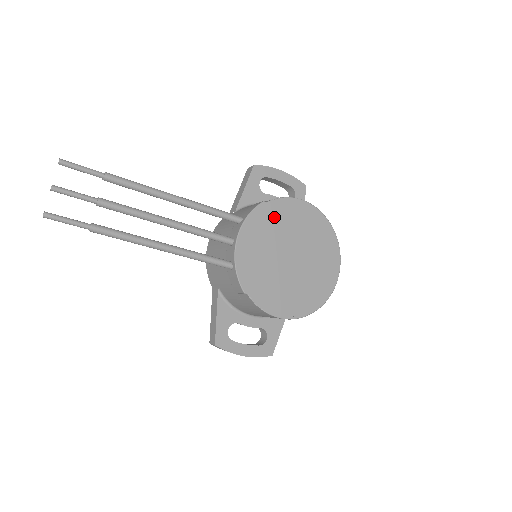
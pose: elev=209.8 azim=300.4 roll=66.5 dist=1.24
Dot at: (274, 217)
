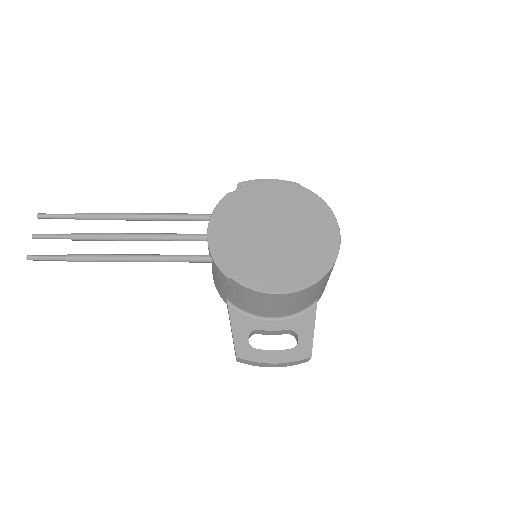
Dot at: (244, 202)
